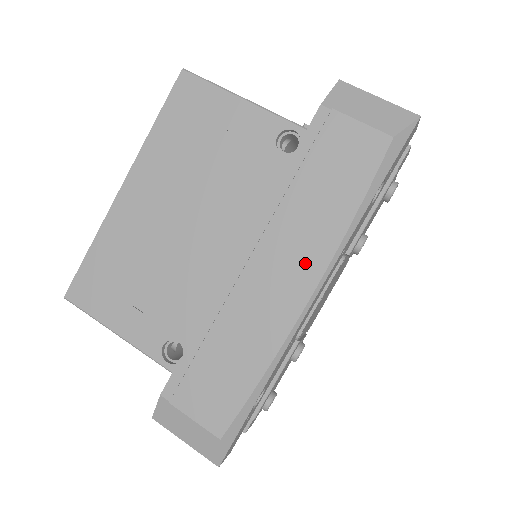
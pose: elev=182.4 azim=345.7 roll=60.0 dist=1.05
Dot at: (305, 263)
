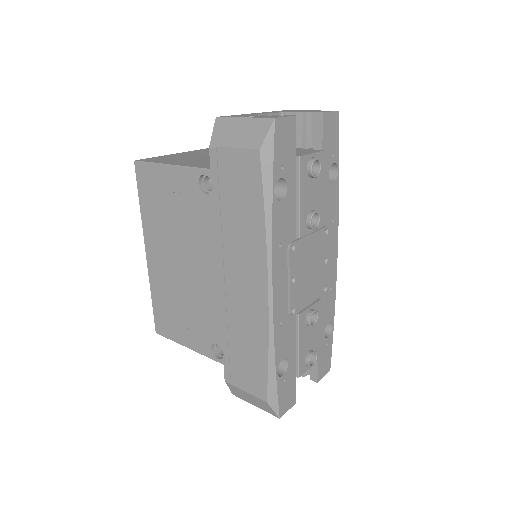
Dot at: (254, 268)
